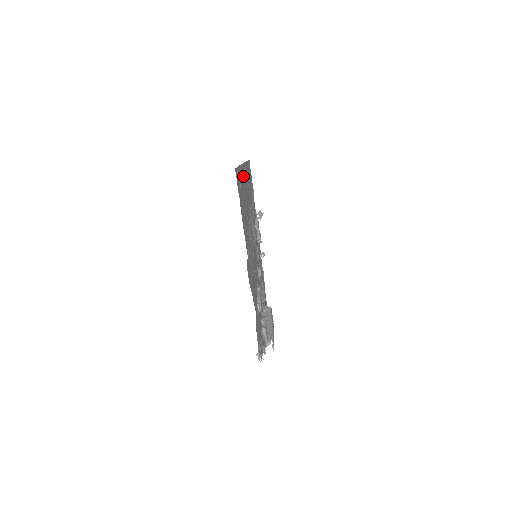
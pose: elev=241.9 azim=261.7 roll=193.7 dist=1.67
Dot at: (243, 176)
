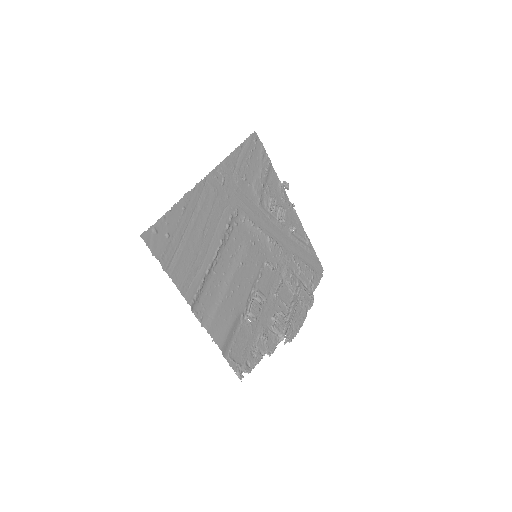
Dot at: (200, 197)
